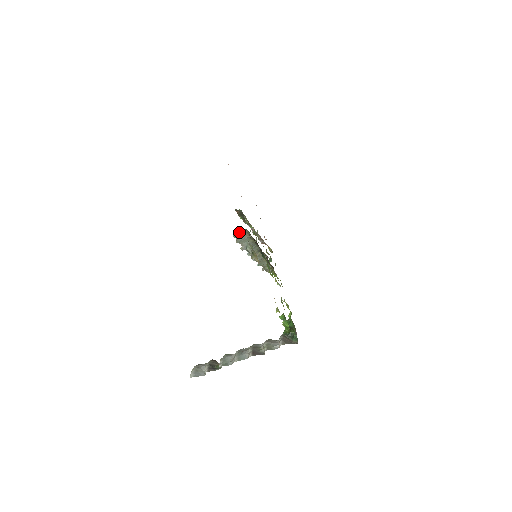
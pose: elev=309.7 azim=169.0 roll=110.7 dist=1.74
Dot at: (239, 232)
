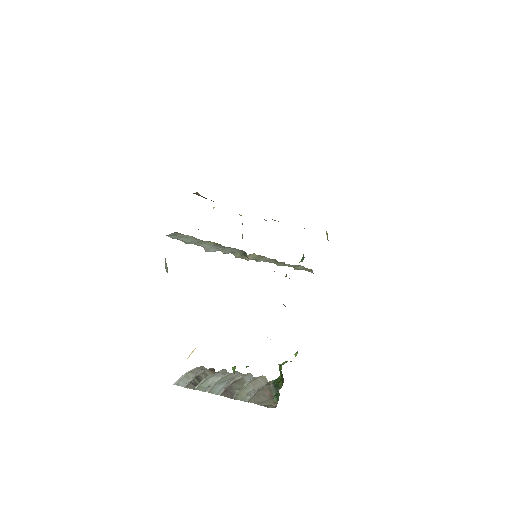
Dot at: (172, 234)
